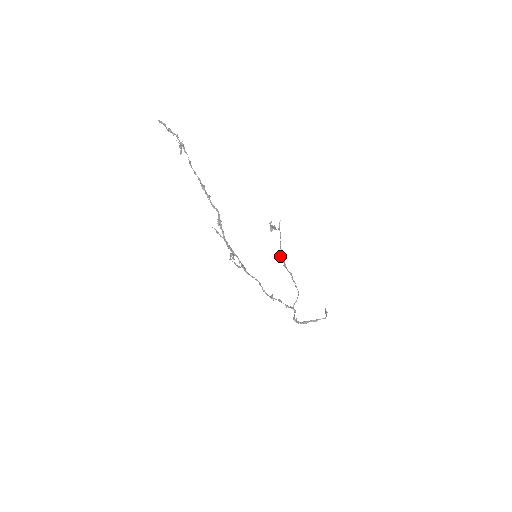
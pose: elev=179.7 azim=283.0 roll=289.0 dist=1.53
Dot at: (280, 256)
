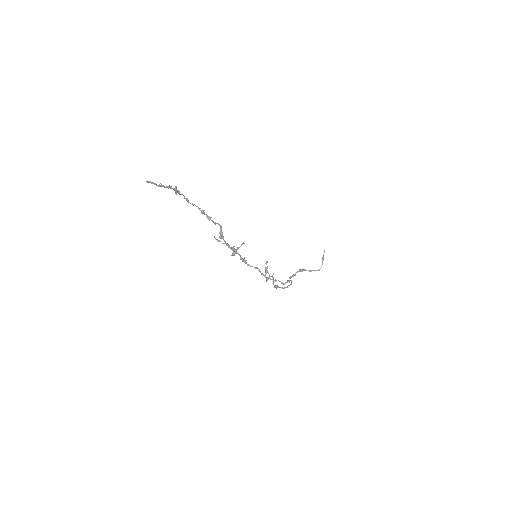
Dot at: occluded
